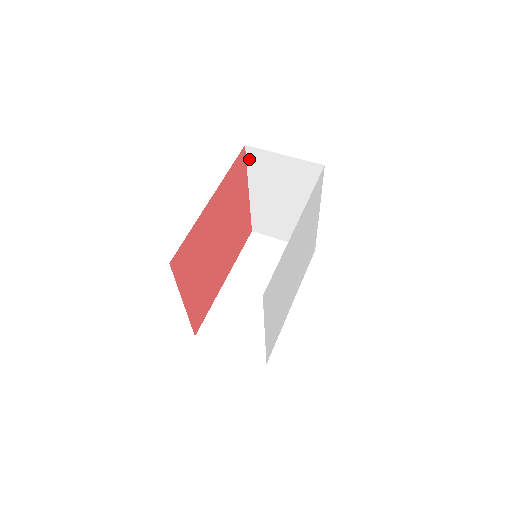
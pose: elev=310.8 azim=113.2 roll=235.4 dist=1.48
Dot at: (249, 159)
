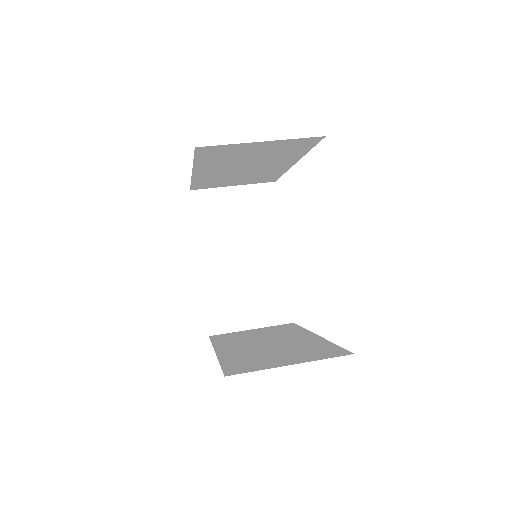
Dot at: (196, 209)
